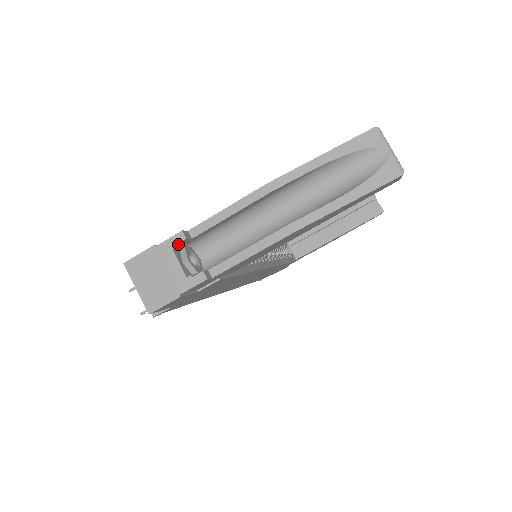
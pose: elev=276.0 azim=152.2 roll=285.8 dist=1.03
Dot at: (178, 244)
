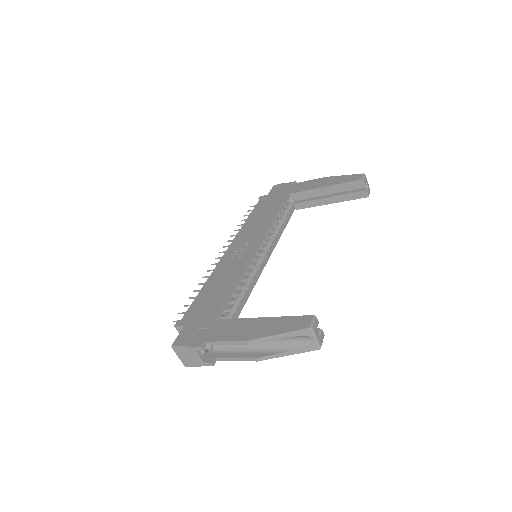
Dot at: (199, 349)
